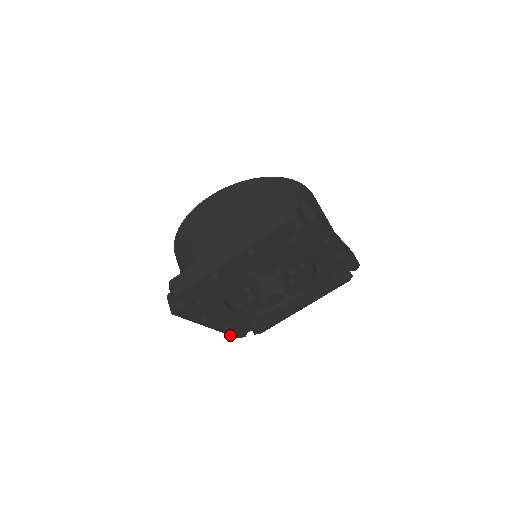
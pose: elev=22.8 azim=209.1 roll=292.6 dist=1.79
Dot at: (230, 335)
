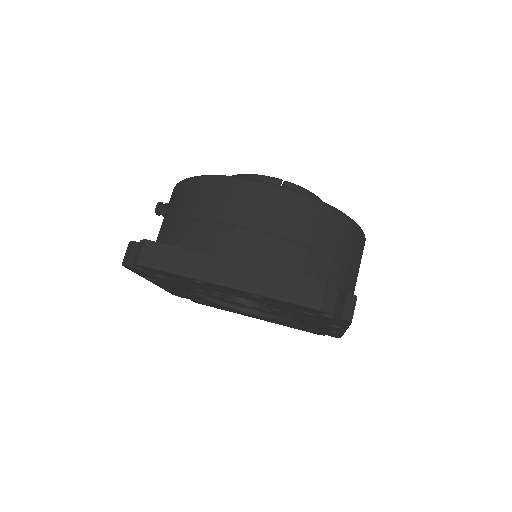
Dot at: (168, 291)
